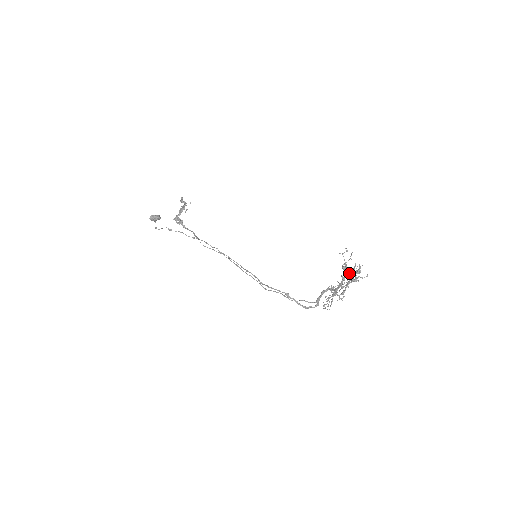
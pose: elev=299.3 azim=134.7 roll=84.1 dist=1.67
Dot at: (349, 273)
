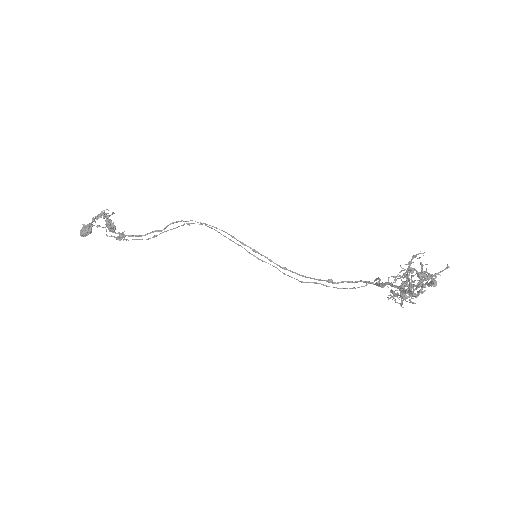
Dot at: (414, 270)
